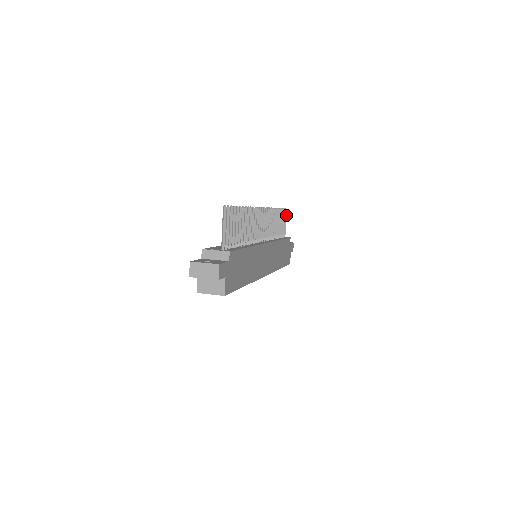
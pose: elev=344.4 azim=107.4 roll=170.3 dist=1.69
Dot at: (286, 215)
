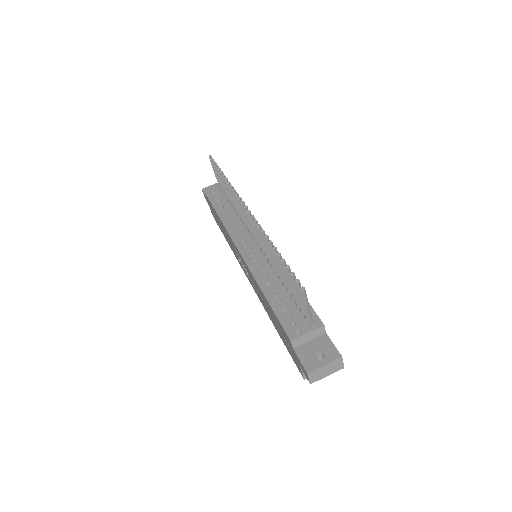
Dot at: occluded
